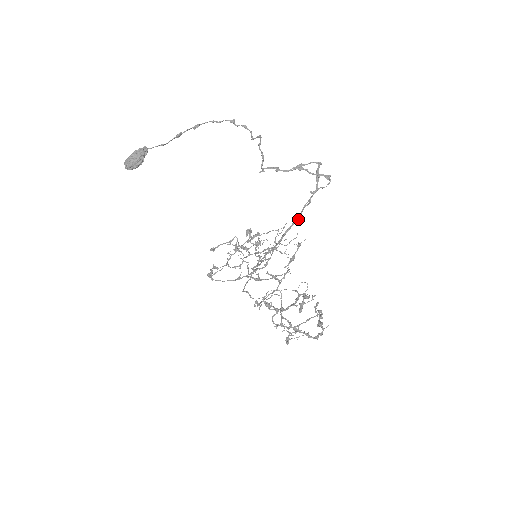
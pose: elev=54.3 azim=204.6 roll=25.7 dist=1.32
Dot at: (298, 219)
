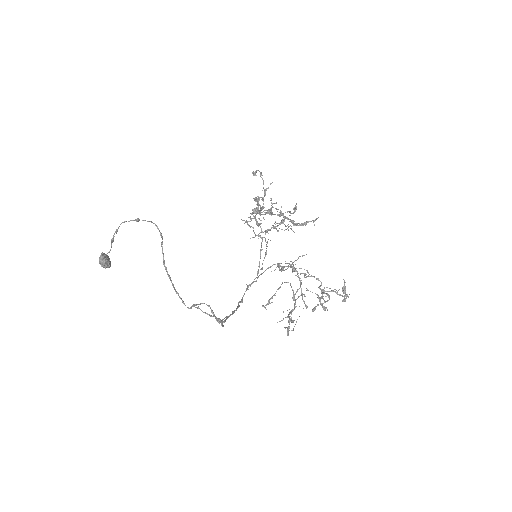
Dot at: (232, 314)
